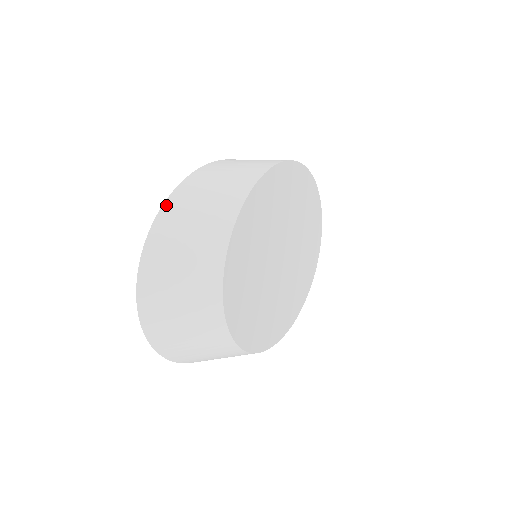
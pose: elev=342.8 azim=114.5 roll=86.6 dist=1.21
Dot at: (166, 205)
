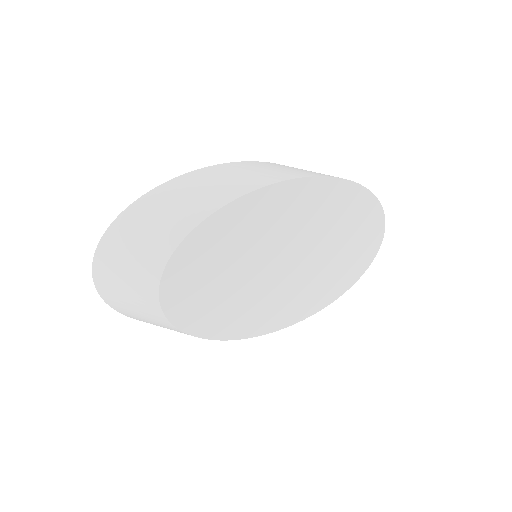
Dot at: (131, 207)
